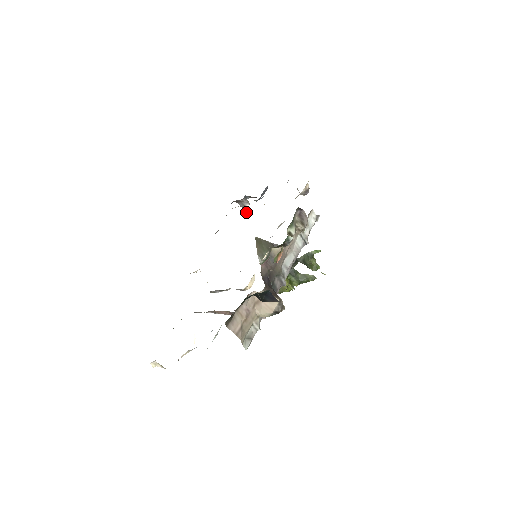
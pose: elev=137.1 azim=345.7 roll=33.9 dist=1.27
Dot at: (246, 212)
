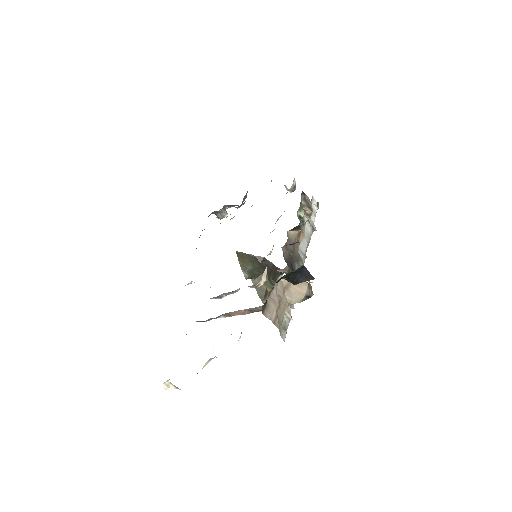
Dot at: (231, 218)
